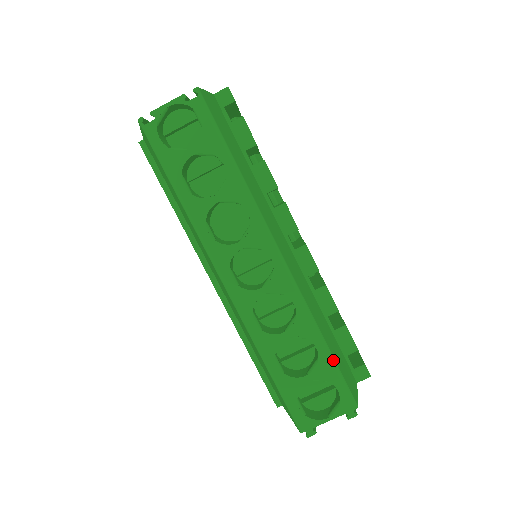
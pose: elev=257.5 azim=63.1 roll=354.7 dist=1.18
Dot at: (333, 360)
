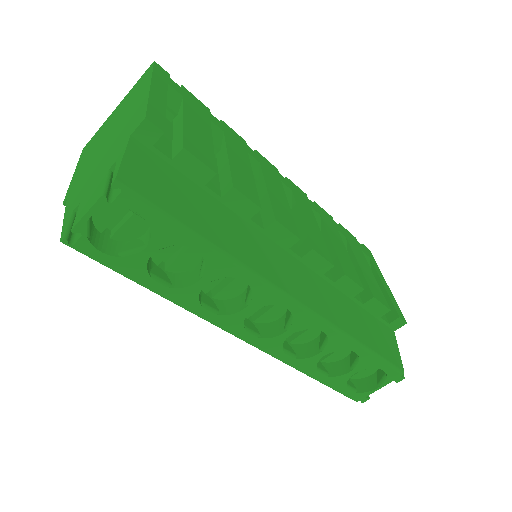
Dot at: (374, 354)
